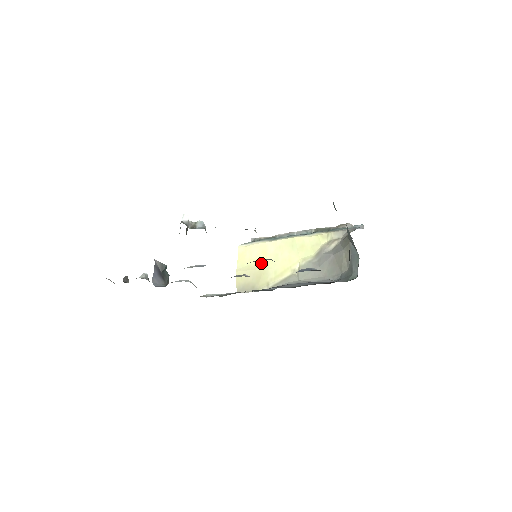
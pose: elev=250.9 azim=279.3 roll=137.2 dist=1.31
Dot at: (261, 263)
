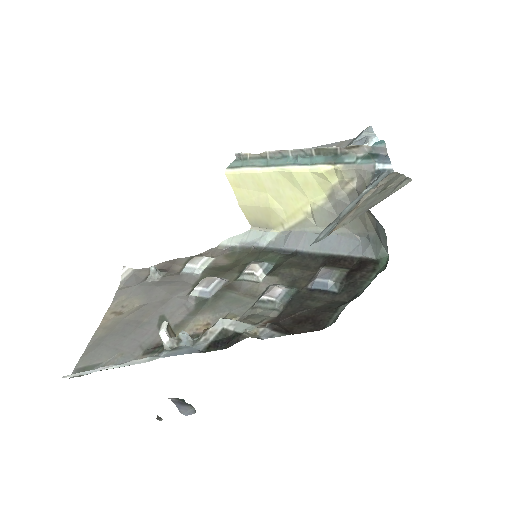
Dot at: (263, 199)
